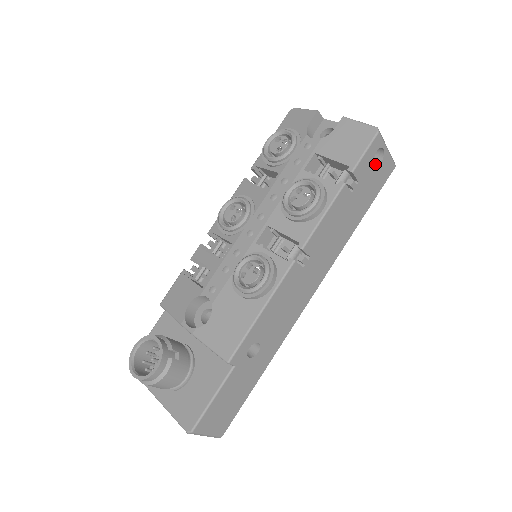
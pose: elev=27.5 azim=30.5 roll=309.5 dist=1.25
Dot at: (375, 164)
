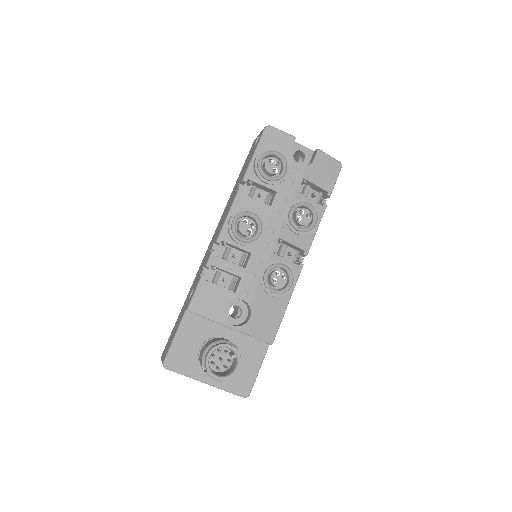
Dot at: occluded
